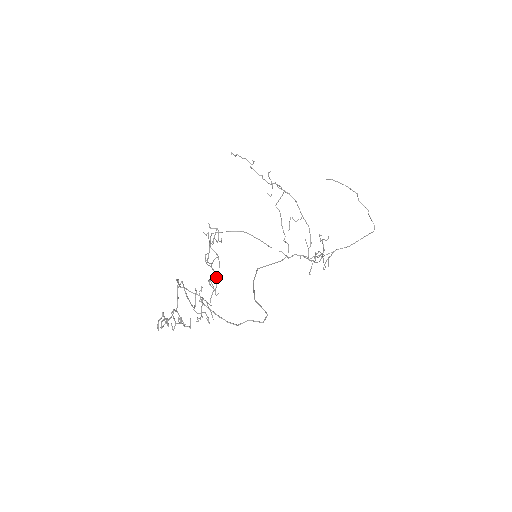
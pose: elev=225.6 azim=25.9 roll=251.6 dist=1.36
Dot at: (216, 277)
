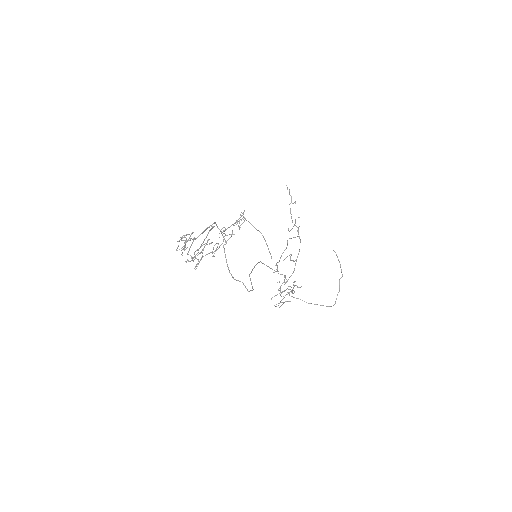
Dot at: occluded
